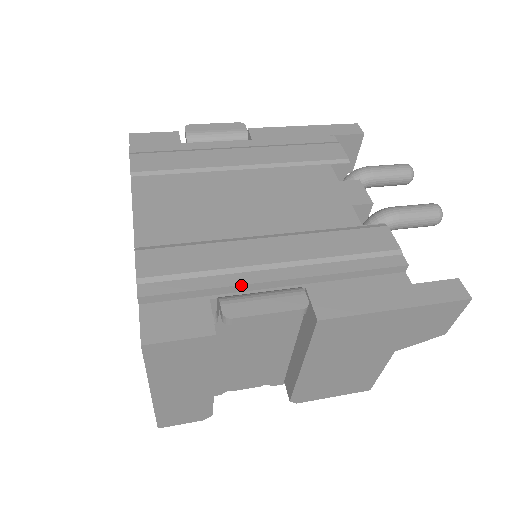
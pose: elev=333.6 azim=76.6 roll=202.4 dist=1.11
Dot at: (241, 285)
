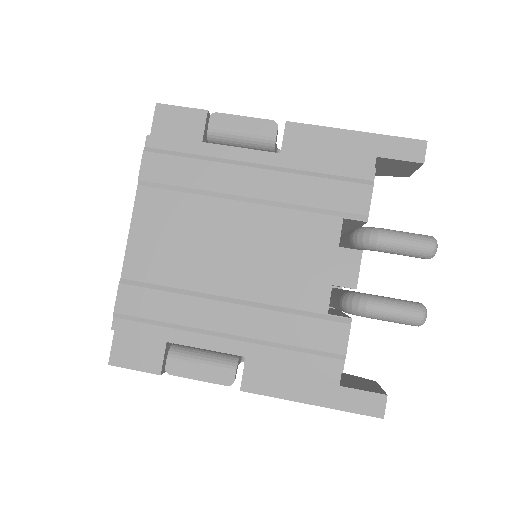
Dot at: (190, 344)
